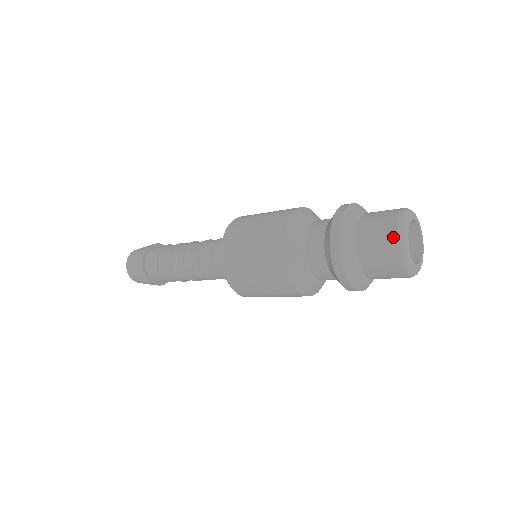
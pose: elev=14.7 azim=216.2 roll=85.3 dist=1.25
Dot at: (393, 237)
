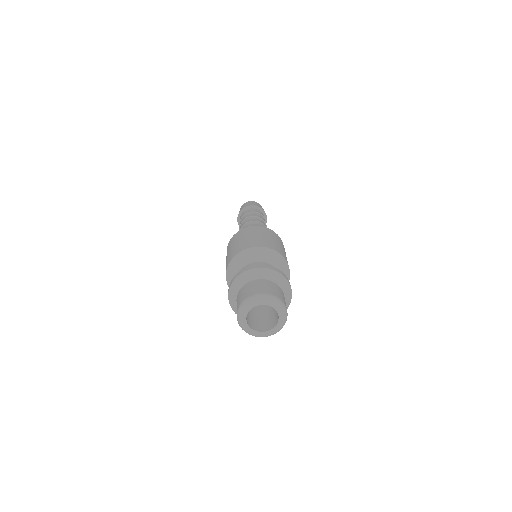
Dot at: occluded
